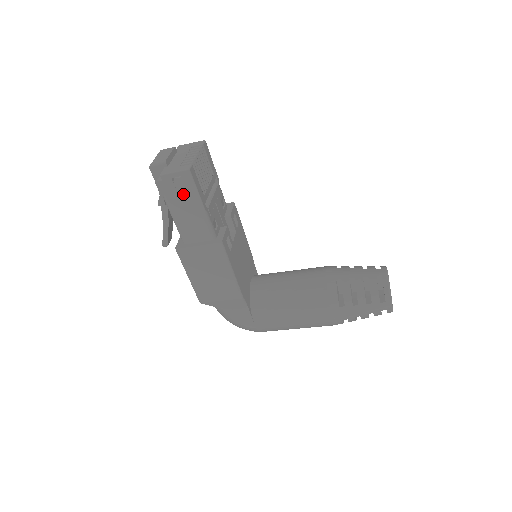
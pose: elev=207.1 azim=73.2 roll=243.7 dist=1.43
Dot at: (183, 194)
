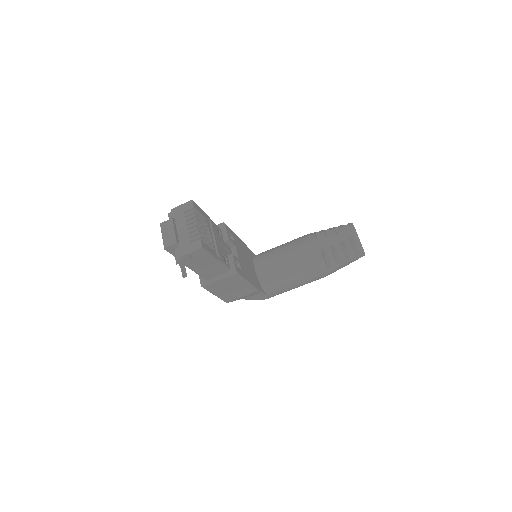
Dot at: (200, 259)
